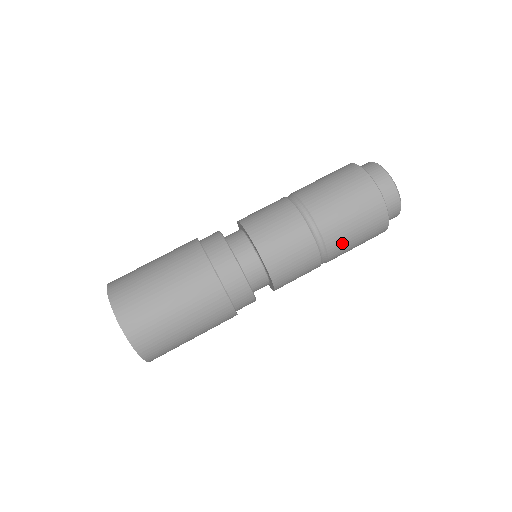
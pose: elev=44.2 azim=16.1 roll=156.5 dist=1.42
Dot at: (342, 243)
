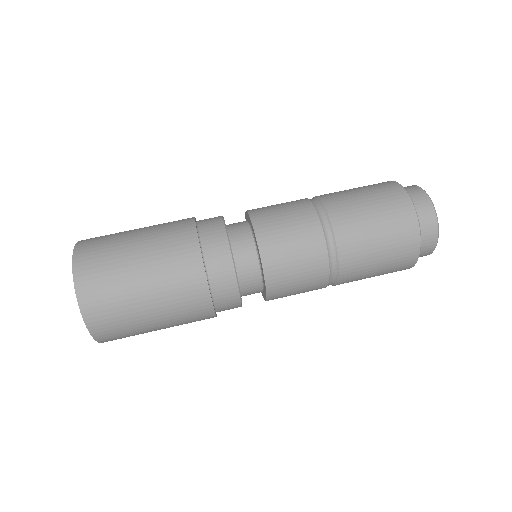
Dot at: (357, 276)
